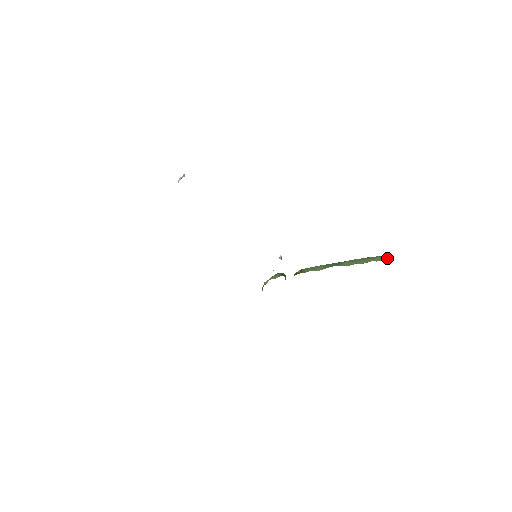
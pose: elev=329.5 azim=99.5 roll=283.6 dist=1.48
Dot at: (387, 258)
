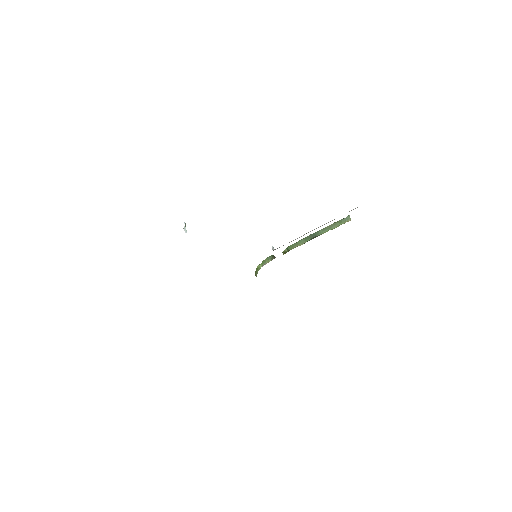
Dot at: (350, 219)
